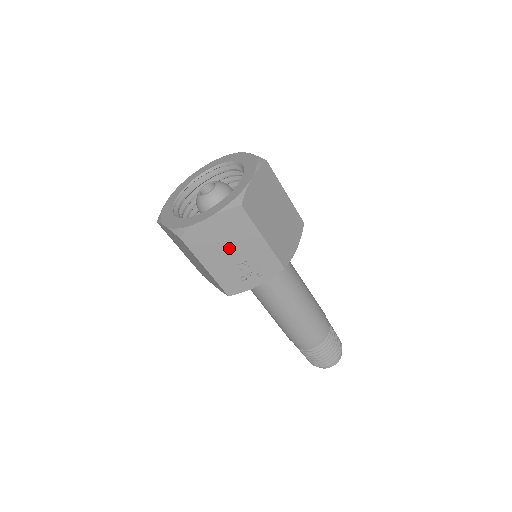
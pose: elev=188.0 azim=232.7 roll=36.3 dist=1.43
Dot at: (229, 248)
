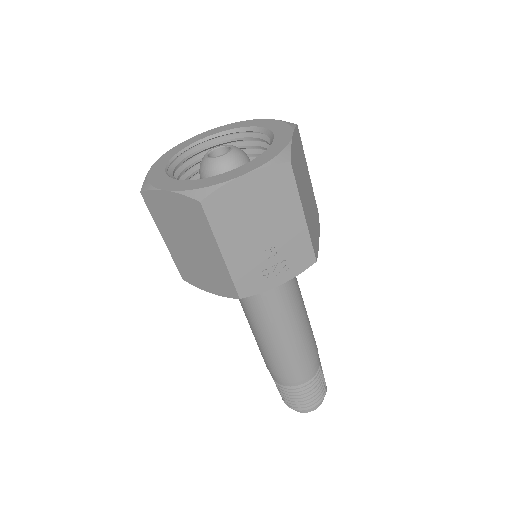
Dot at: (259, 224)
